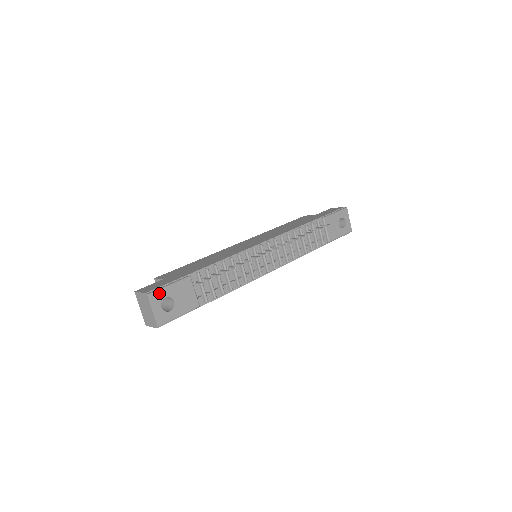
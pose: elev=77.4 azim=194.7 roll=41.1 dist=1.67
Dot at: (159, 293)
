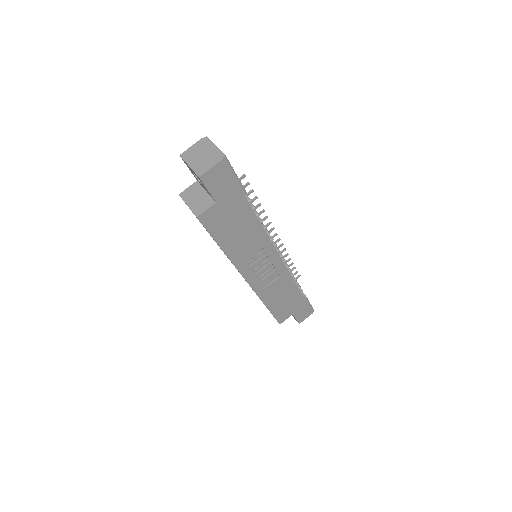
Dot at: occluded
